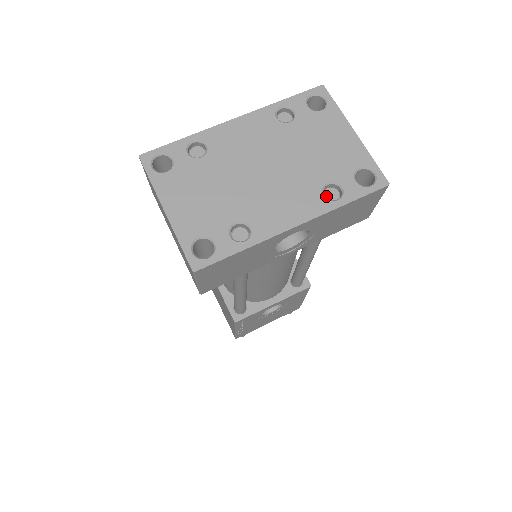
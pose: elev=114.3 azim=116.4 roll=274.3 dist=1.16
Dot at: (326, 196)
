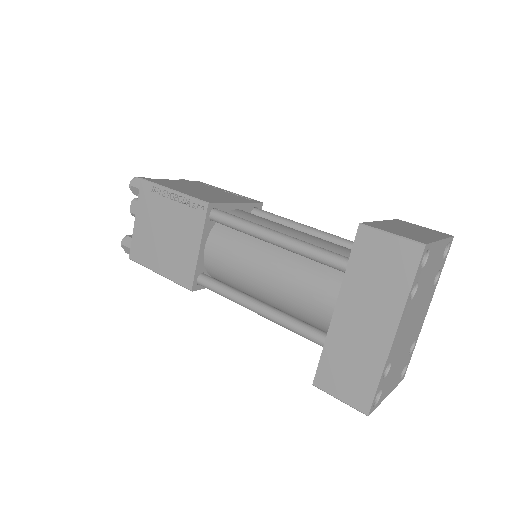
Dot at: occluded
